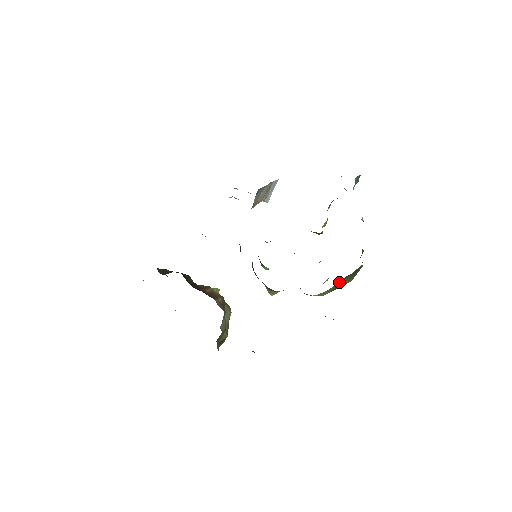
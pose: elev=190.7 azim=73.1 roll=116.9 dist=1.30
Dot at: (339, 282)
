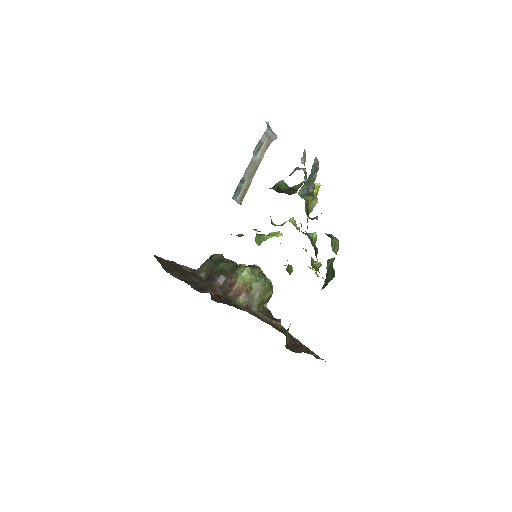
Dot at: occluded
